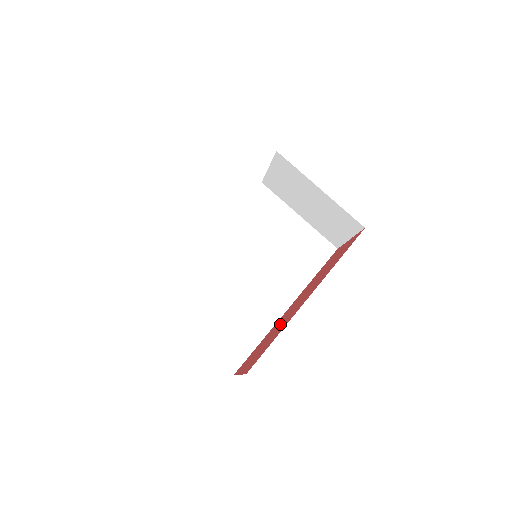
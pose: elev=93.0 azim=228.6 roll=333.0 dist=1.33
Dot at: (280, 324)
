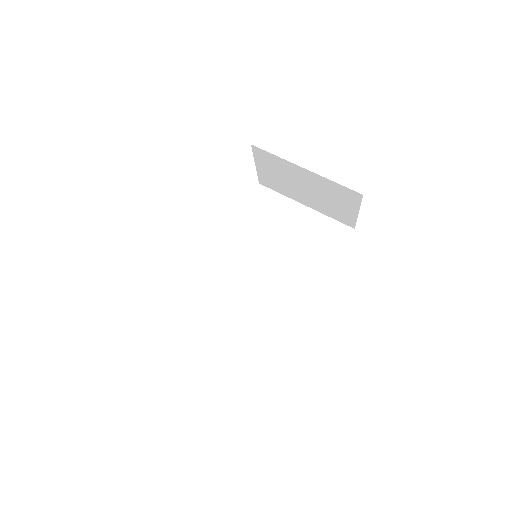
Dot at: occluded
